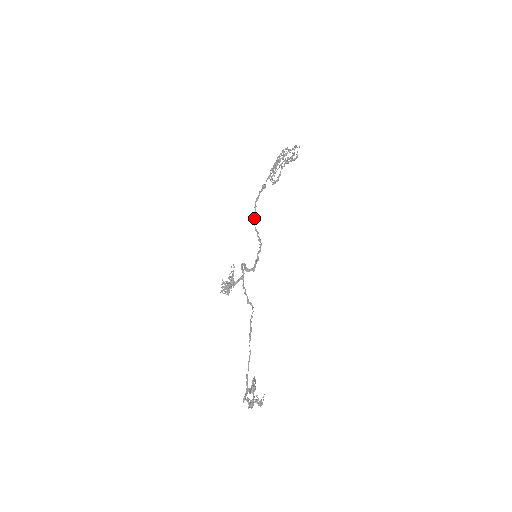
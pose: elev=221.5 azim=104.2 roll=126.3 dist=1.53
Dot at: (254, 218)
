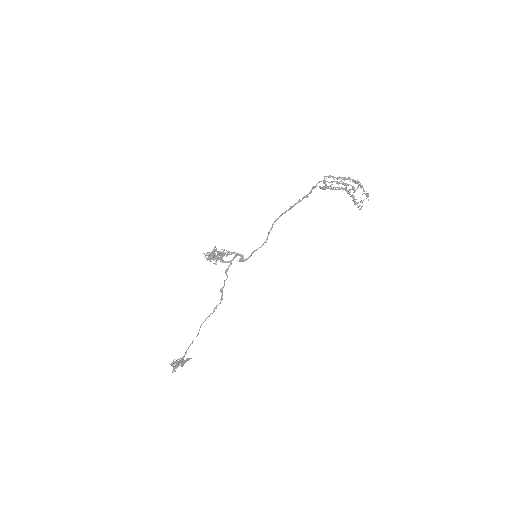
Dot at: occluded
